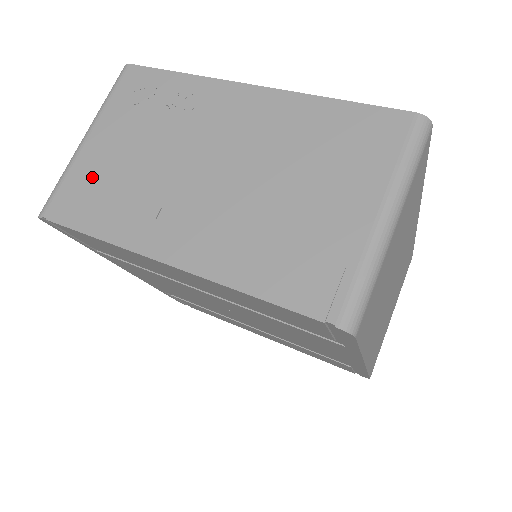
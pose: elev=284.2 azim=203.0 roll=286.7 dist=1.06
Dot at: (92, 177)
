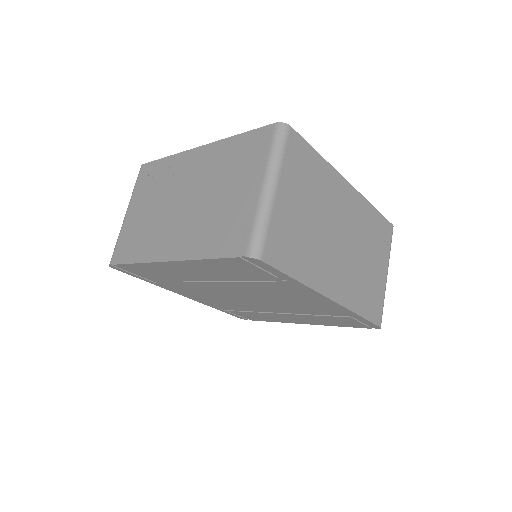
Dot at: (130, 233)
